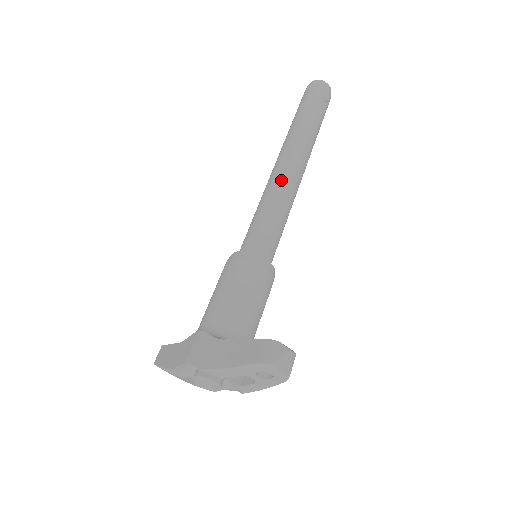
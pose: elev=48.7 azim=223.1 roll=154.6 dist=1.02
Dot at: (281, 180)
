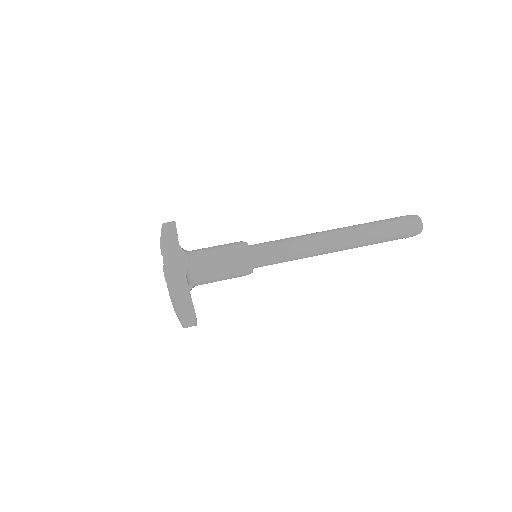
Dot at: (317, 246)
